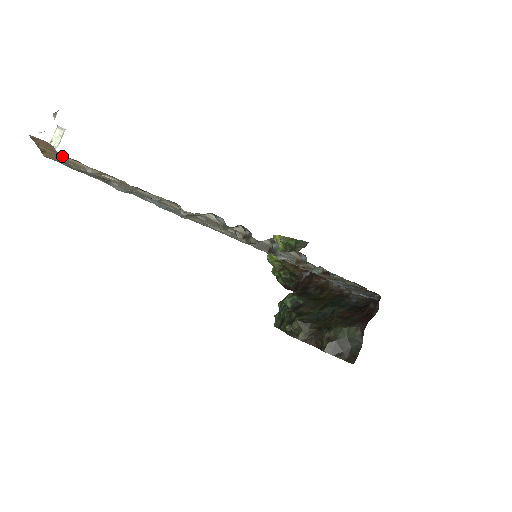
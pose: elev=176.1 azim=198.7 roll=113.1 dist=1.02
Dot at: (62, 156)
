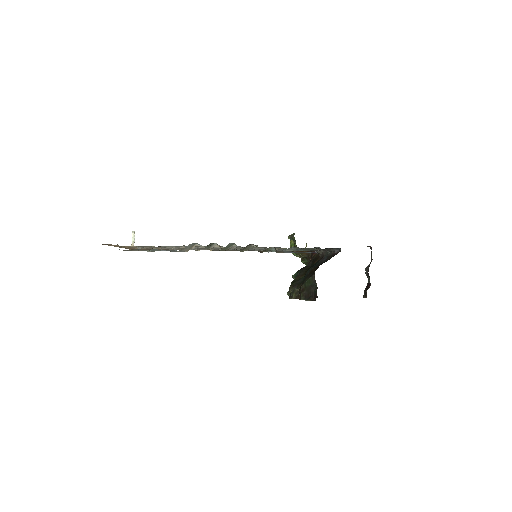
Dot at: (127, 246)
